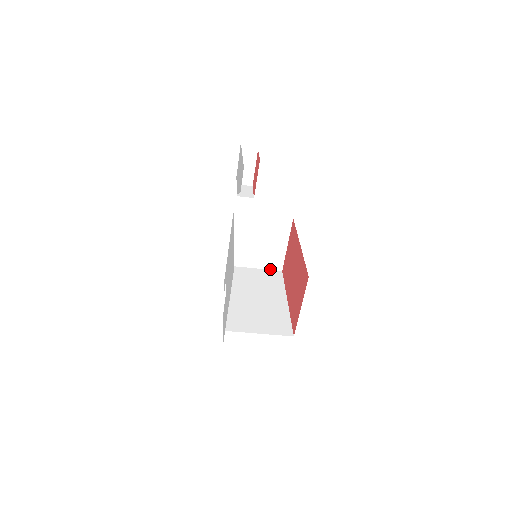
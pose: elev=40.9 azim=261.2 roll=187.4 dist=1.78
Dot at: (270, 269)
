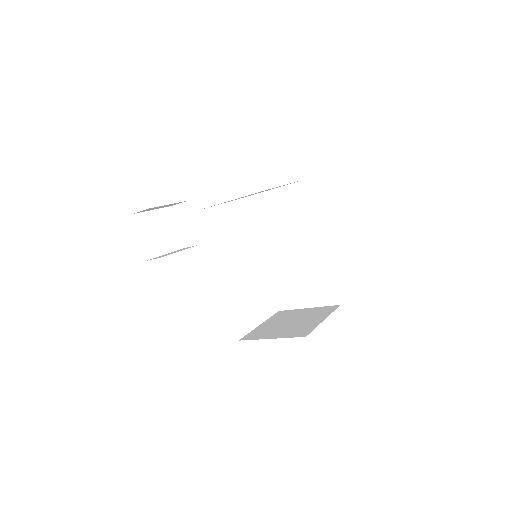
Dot at: (292, 183)
